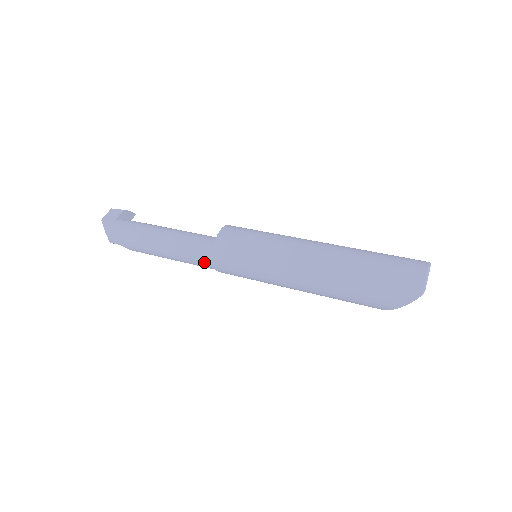
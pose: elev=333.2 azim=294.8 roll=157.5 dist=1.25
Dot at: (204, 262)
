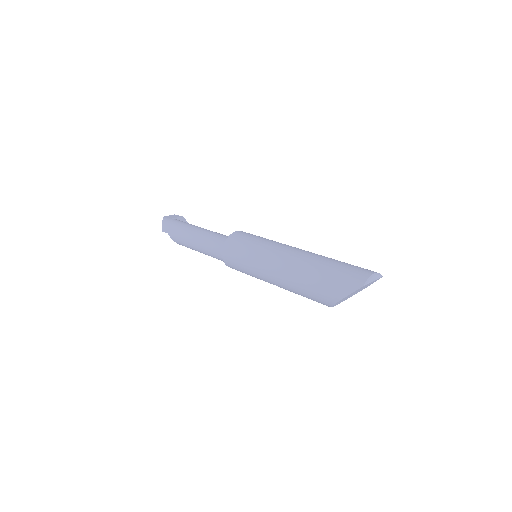
Dot at: (217, 249)
